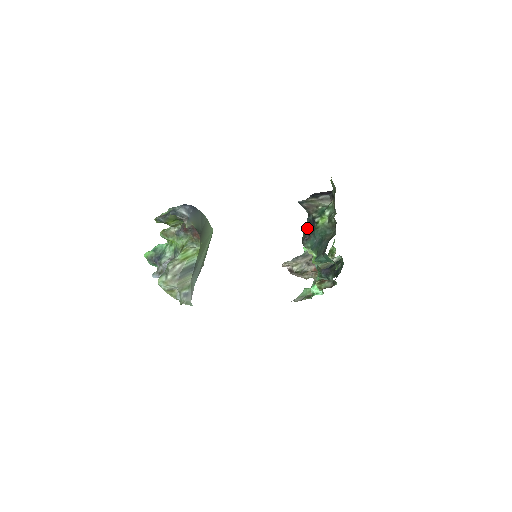
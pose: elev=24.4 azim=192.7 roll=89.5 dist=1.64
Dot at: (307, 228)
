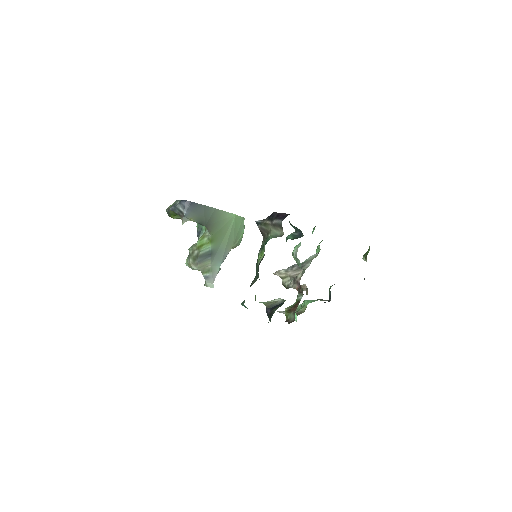
Dot at: occluded
